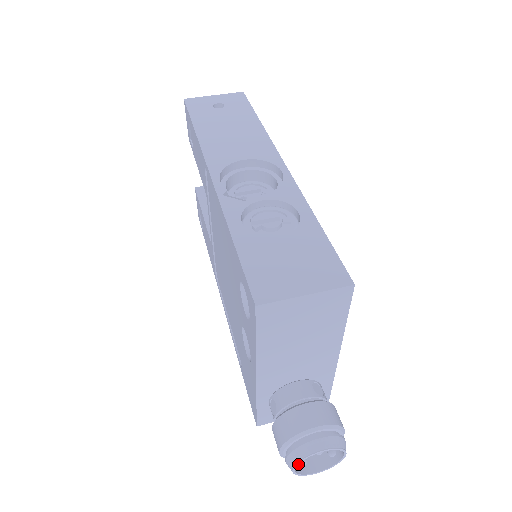
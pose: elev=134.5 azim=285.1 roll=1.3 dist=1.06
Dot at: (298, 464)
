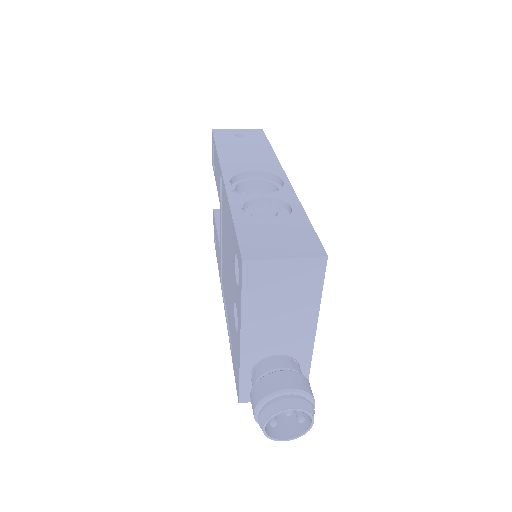
Dot at: (270, 429)
